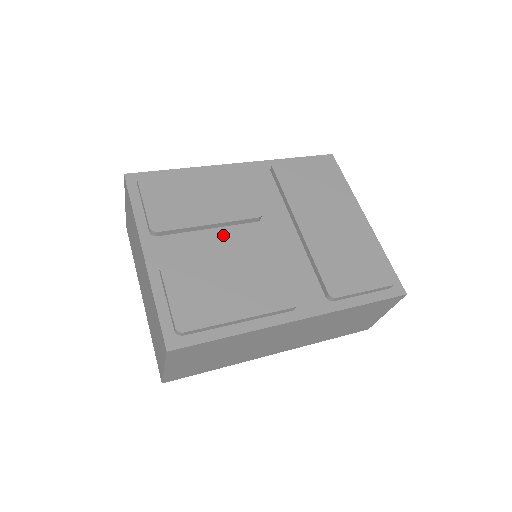
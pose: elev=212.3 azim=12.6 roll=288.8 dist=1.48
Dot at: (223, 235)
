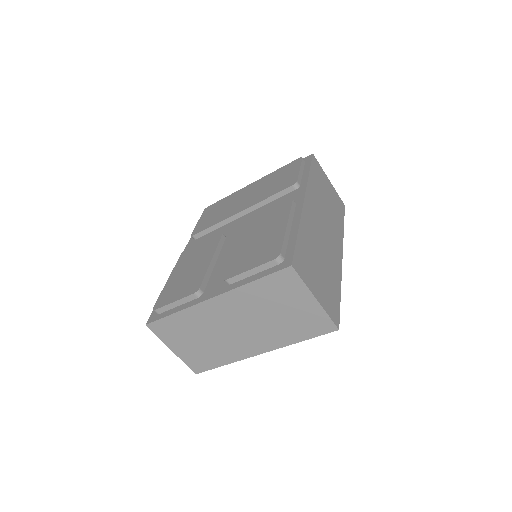
Dot at: (225, 254)
